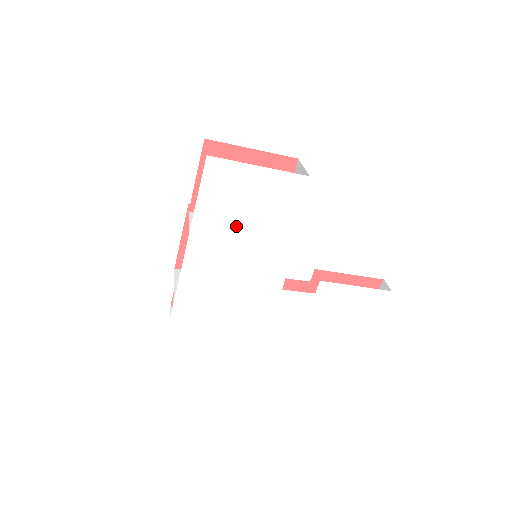
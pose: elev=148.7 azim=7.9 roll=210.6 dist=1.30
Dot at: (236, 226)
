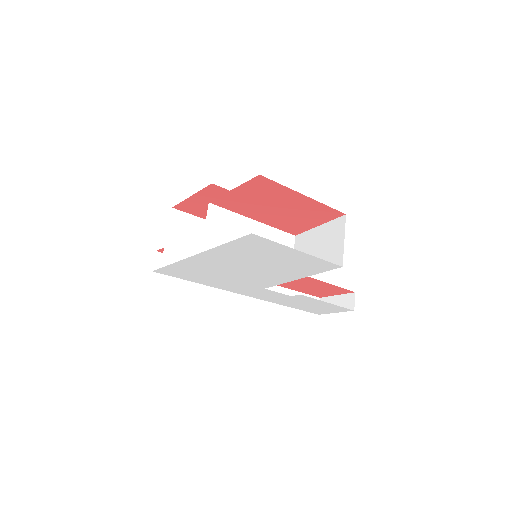
Dot at: (249, 262)
